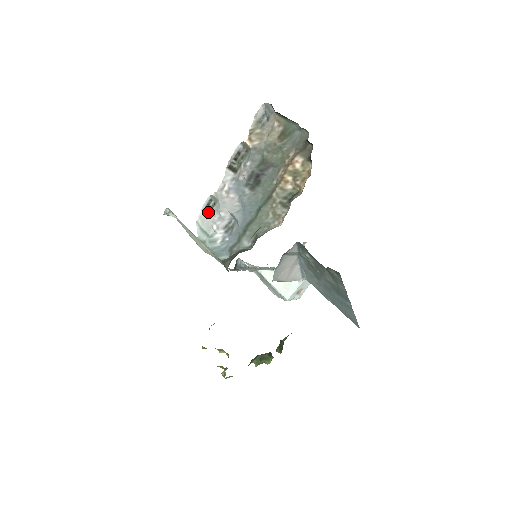
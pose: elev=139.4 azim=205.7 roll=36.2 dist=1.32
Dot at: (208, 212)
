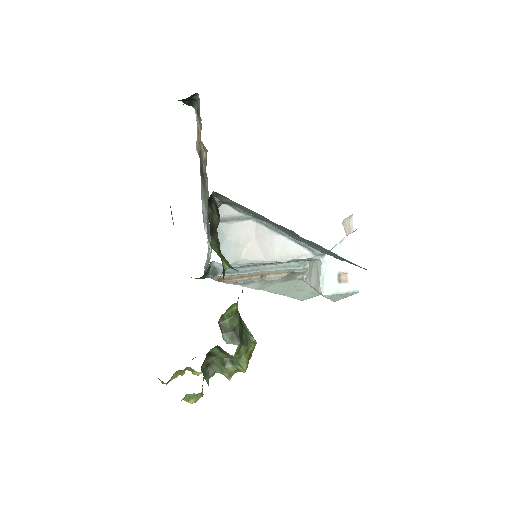
Dot at: occluded
